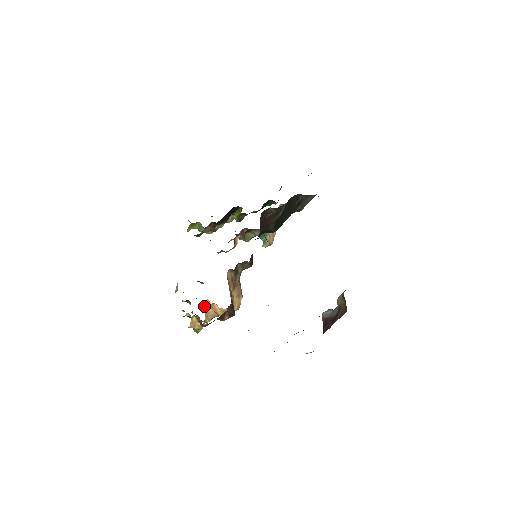
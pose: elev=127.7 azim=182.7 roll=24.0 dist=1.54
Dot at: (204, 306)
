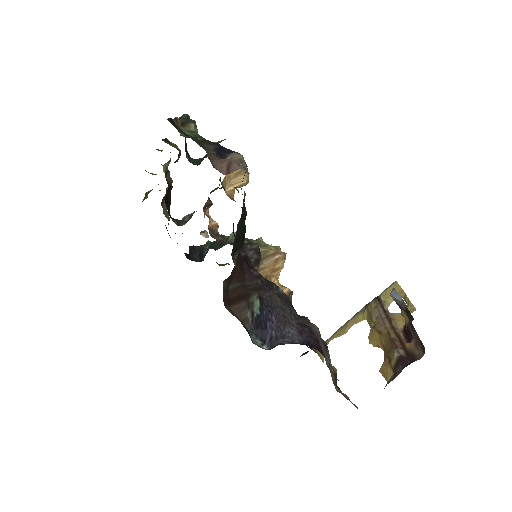
Dot at: occluded
